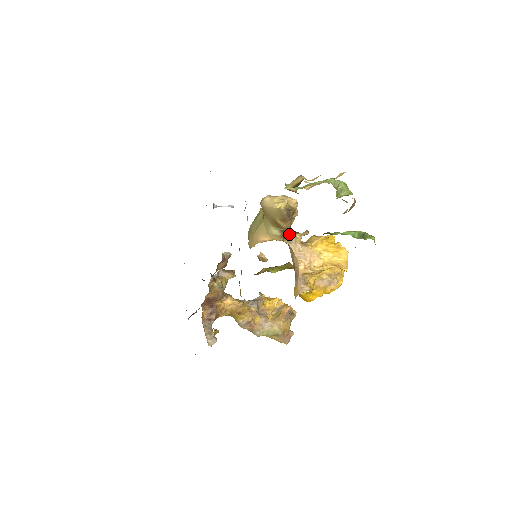
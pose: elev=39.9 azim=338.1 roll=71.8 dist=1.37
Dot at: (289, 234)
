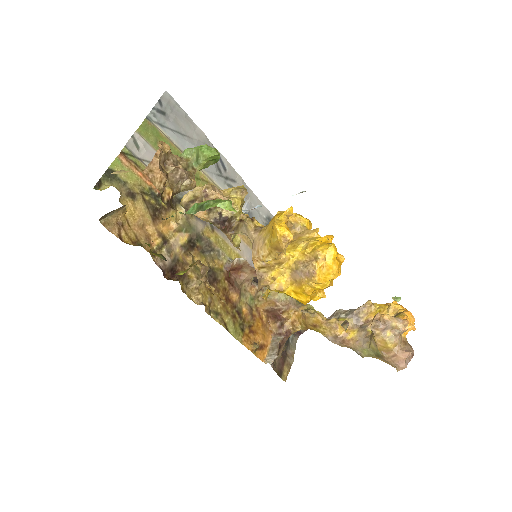
Dot at: (240, 224)
